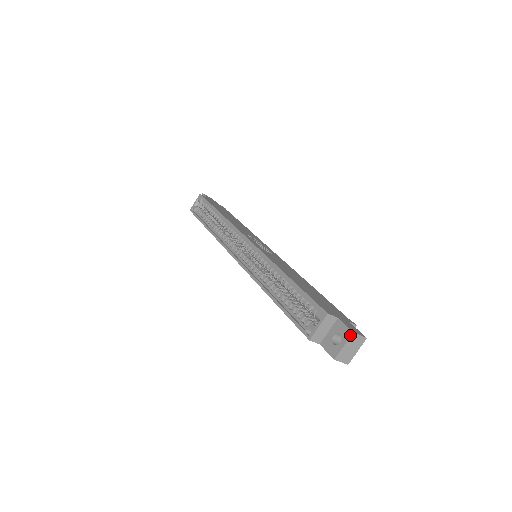
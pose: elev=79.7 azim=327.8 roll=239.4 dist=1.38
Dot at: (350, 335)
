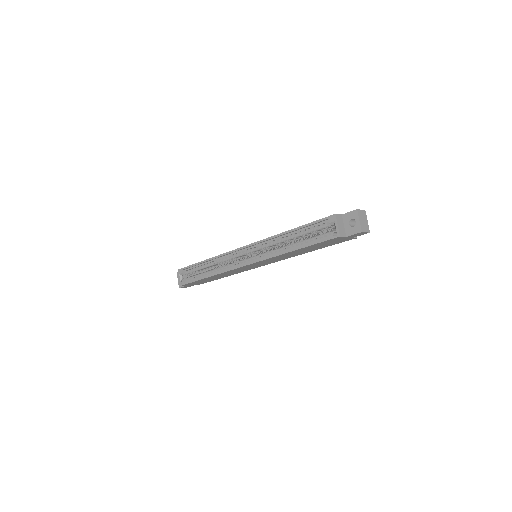
Dot at: (357, 212)
